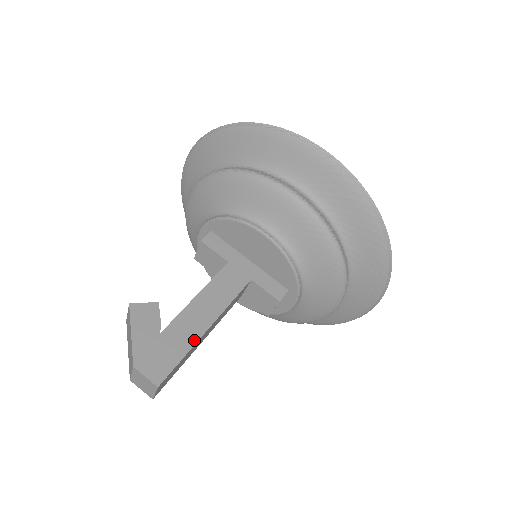
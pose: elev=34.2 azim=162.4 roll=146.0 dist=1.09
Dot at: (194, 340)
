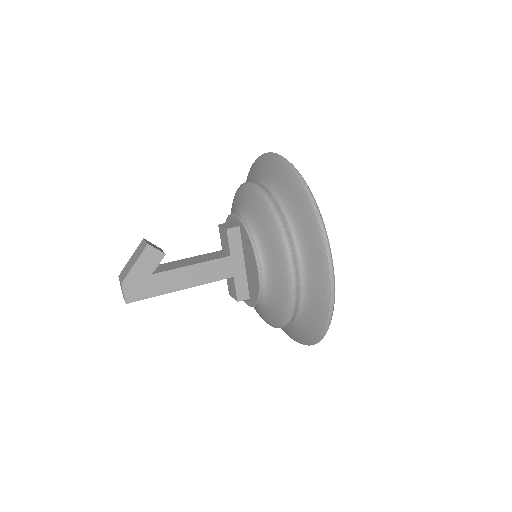
Dot at: (167, 291)
